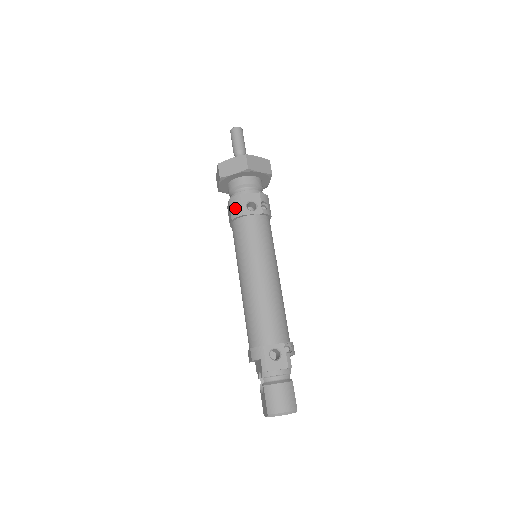
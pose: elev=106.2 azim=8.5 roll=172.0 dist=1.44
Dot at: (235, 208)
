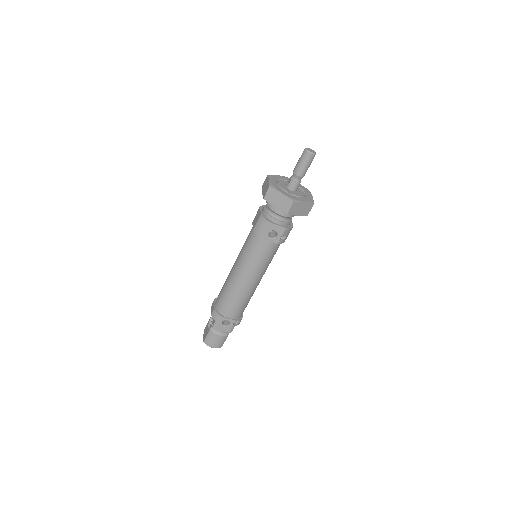
Dot at: (260, 228)
